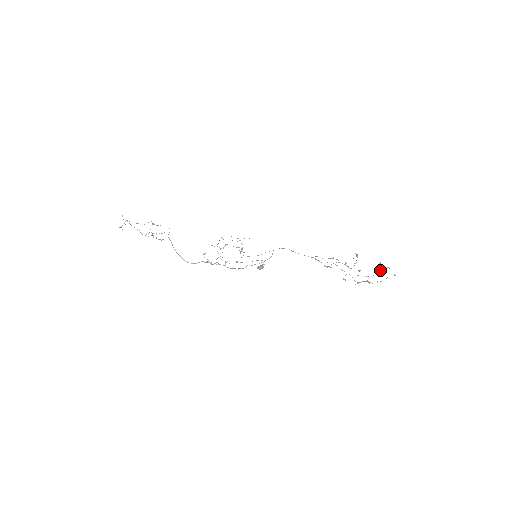
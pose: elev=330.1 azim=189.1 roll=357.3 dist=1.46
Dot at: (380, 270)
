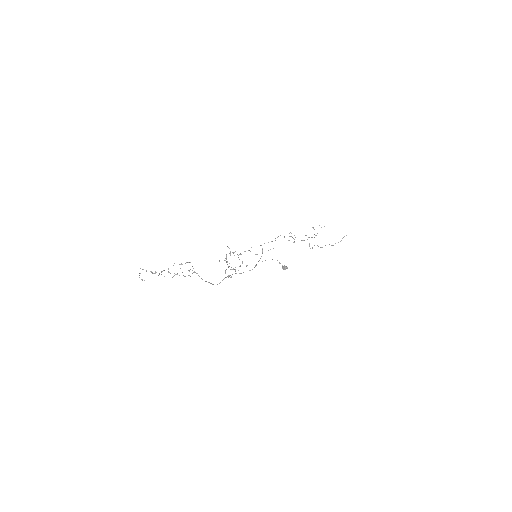
Dot at: occluded
